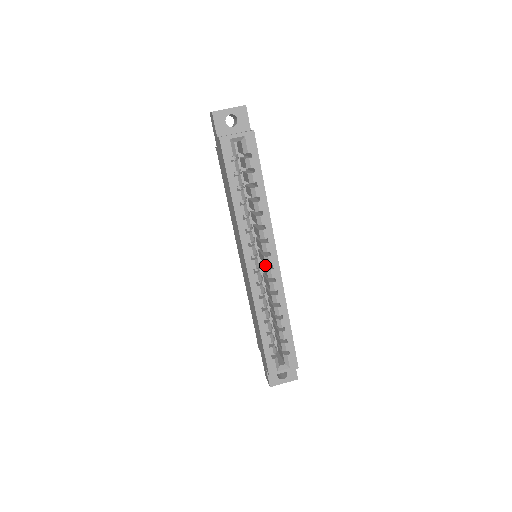
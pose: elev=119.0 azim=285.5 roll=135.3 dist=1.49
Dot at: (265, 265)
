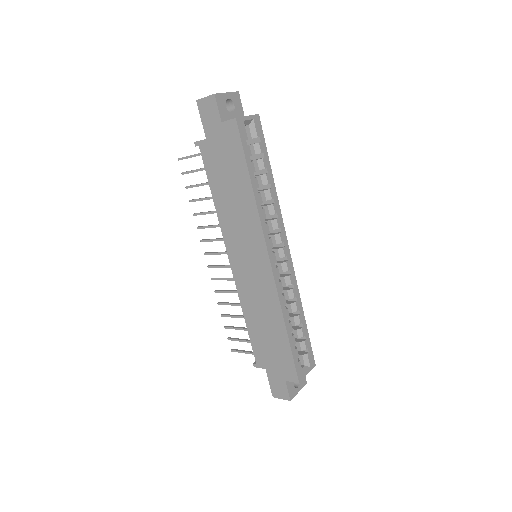
Dot at: occluded
